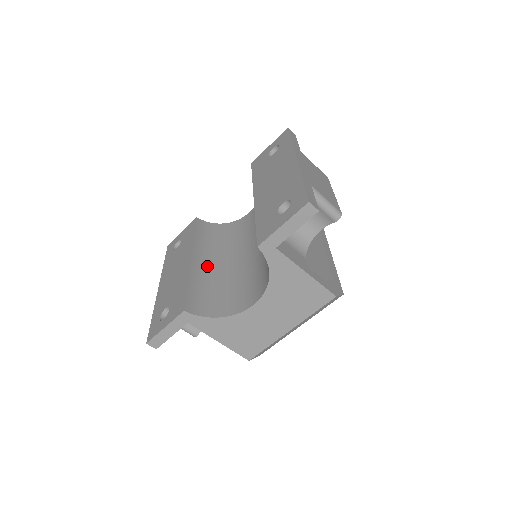
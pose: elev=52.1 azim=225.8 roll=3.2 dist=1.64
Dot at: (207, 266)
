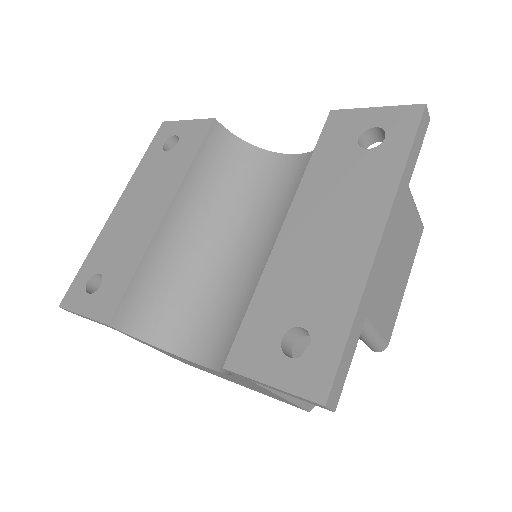
Dot at: (183, 234)
